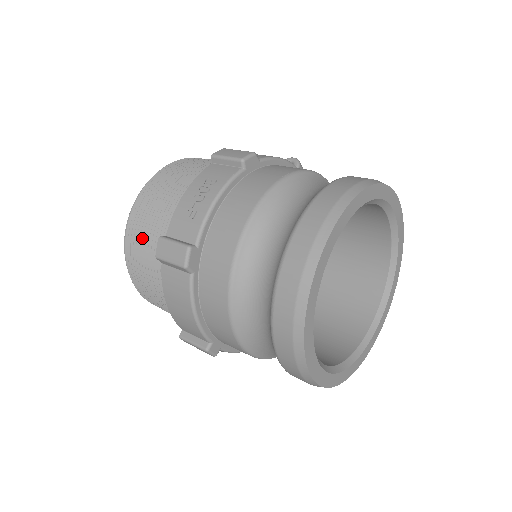
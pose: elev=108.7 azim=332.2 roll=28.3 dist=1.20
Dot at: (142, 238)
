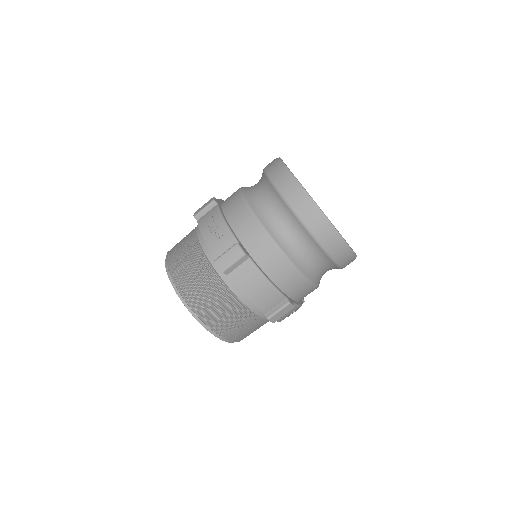
Dot at: (198, 288)
